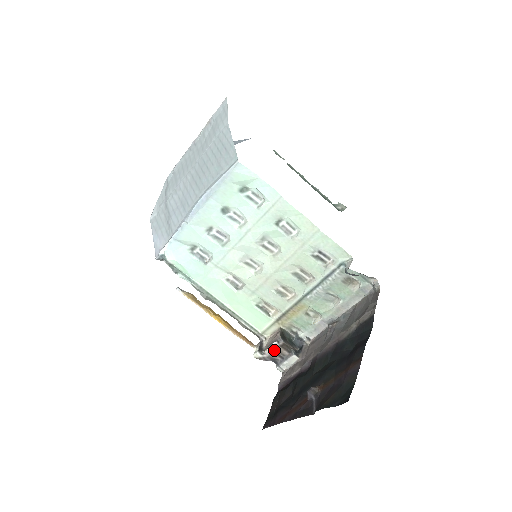
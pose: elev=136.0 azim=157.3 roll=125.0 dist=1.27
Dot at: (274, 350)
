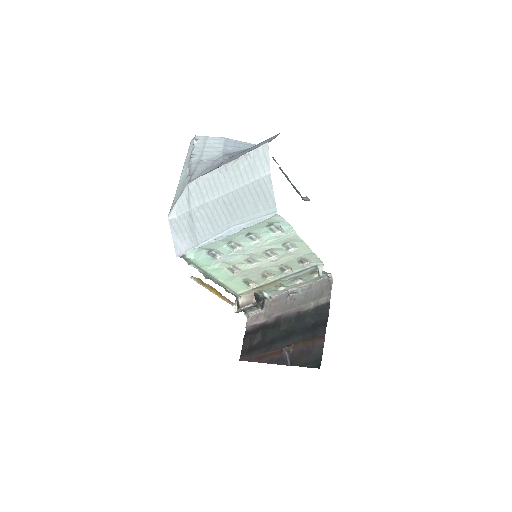
Dot at: (248, 307)
